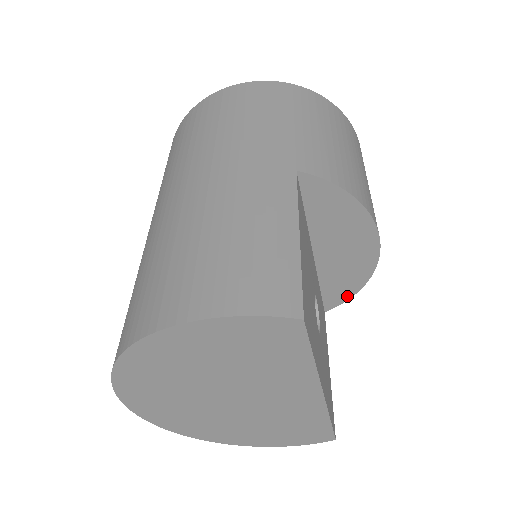
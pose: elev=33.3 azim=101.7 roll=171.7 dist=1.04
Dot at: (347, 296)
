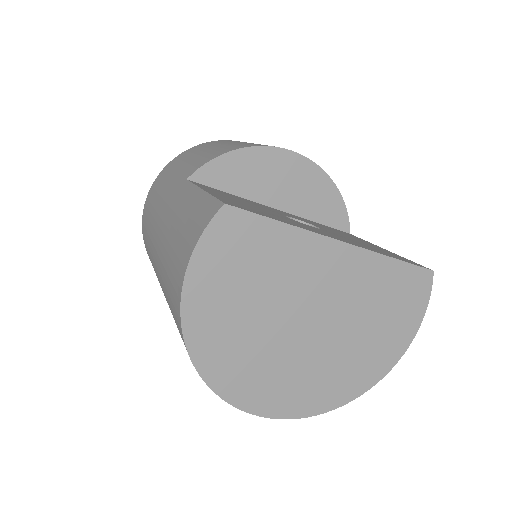
Dot at: (341, 206)
